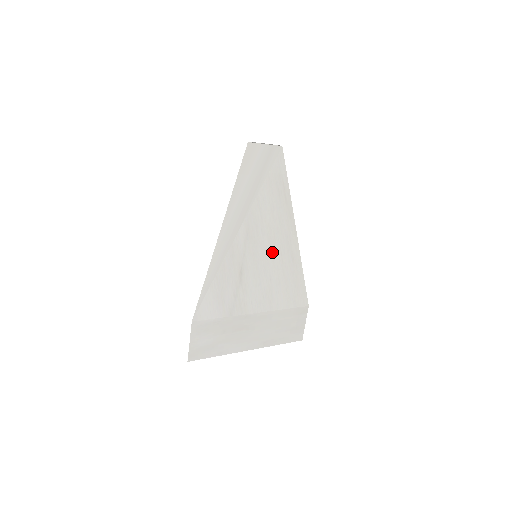
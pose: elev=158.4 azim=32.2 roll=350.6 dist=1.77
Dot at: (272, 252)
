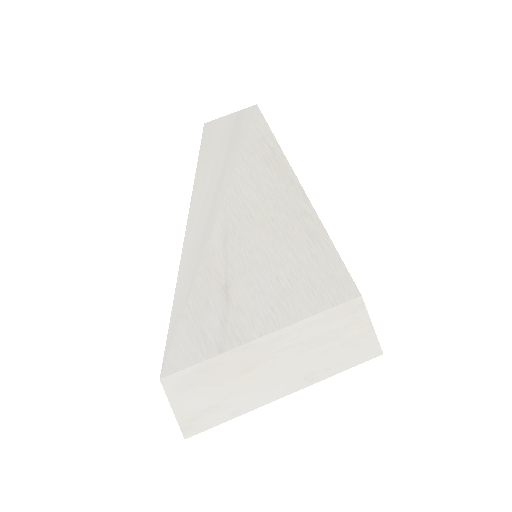
Dot at: (272, 240)
